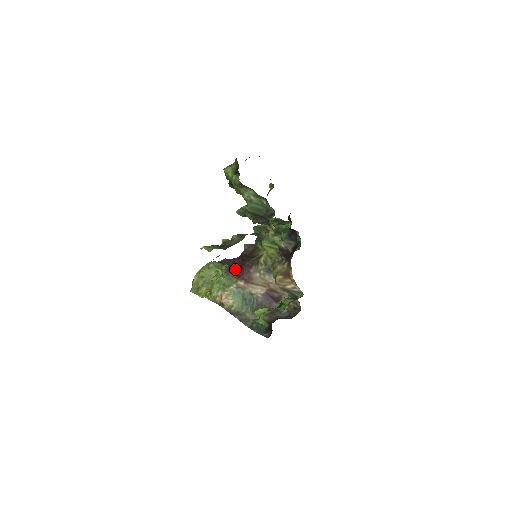
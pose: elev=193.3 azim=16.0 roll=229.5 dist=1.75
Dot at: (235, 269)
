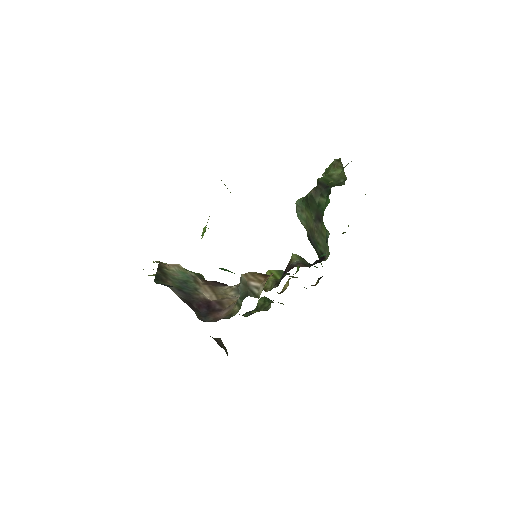
Dot at: occluded
